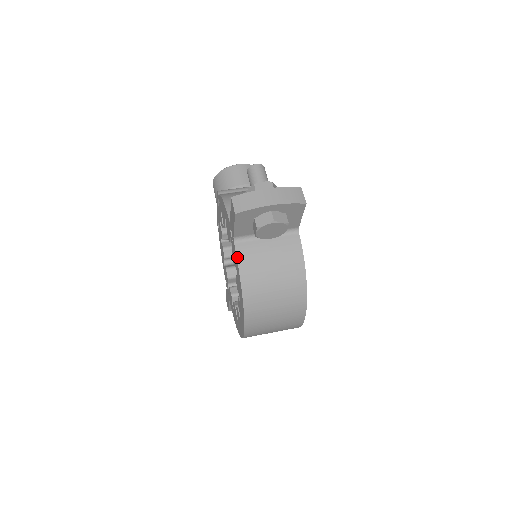
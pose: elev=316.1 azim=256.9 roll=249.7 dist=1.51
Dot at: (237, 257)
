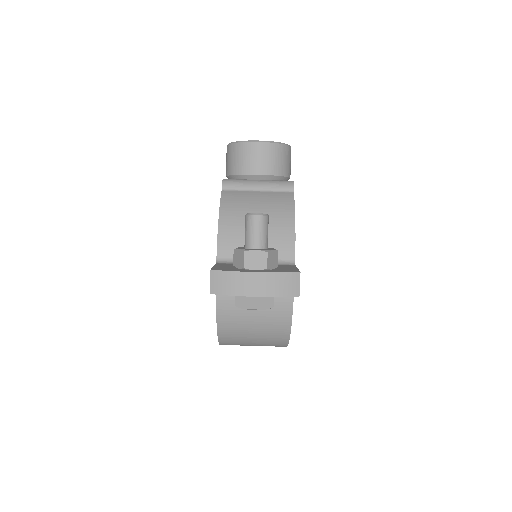
Dot at: (216, 304)
